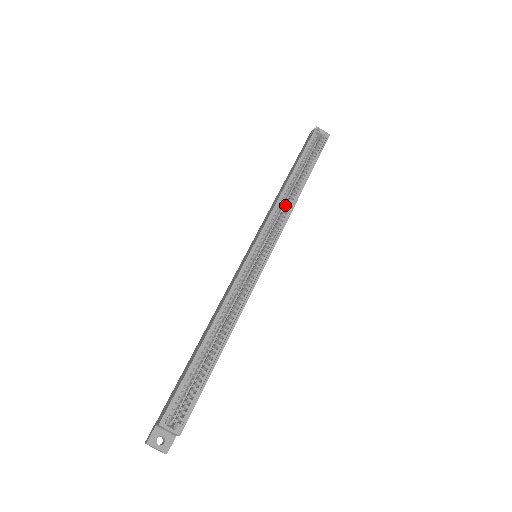
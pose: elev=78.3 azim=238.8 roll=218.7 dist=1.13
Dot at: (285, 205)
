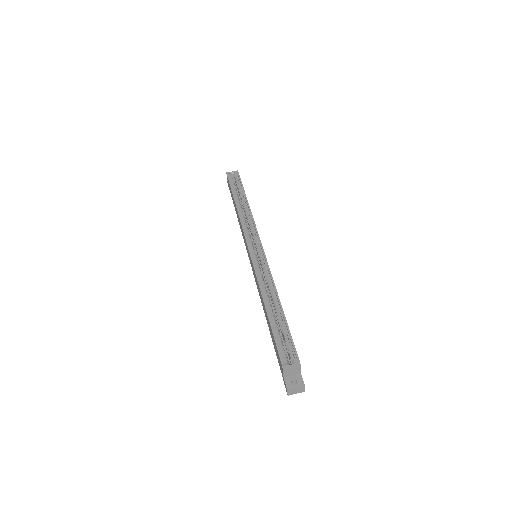
Dot at: (247, 221)
